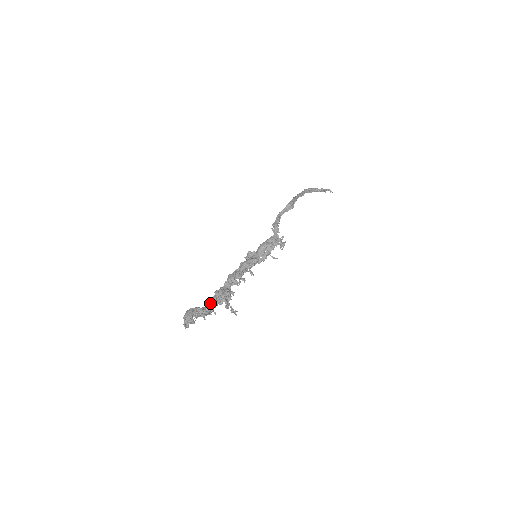
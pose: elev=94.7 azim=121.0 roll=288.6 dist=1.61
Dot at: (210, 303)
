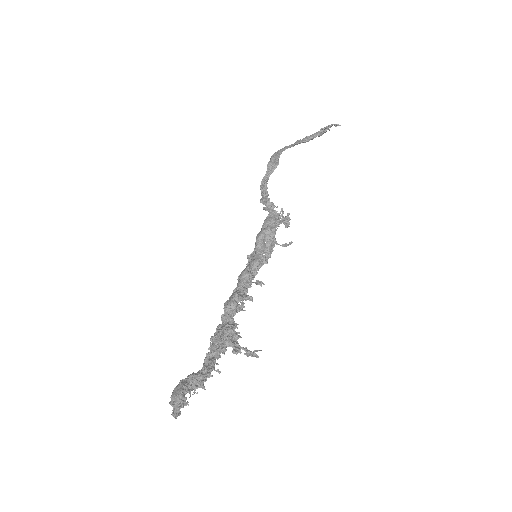
Dot at: (207, 359)
